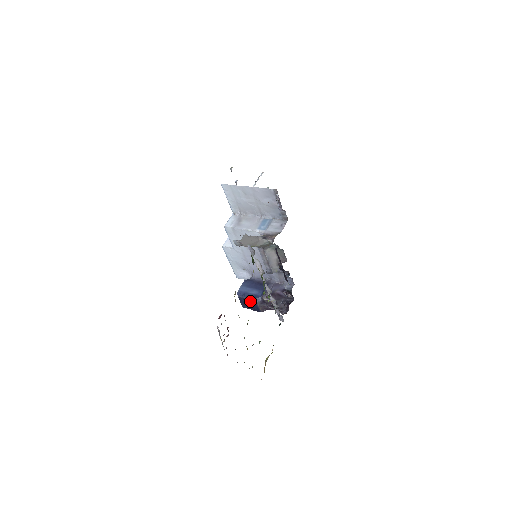
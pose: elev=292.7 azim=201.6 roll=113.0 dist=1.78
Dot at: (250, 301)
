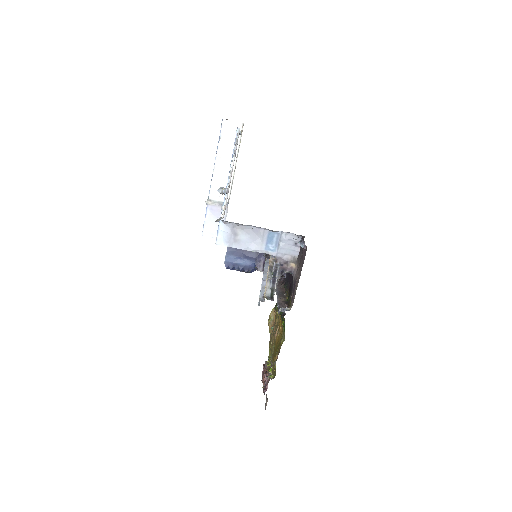
Dot at: (242, 271)
